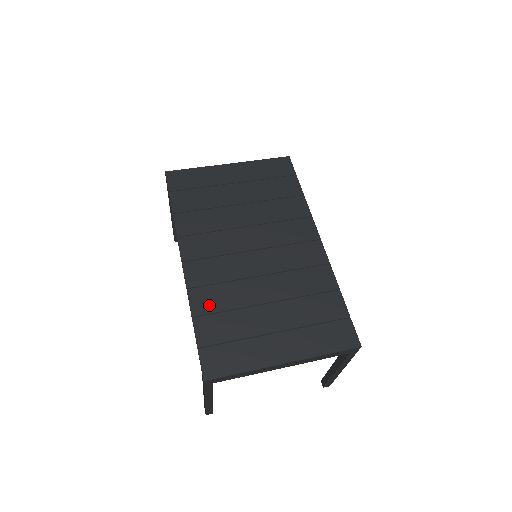
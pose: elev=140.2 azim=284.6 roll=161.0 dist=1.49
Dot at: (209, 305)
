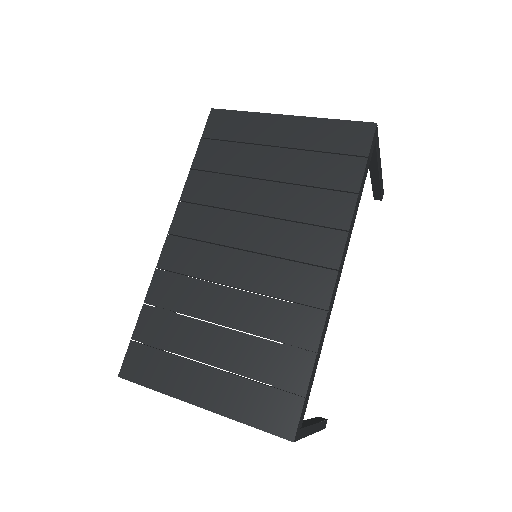
Dot at: (165, 297)
